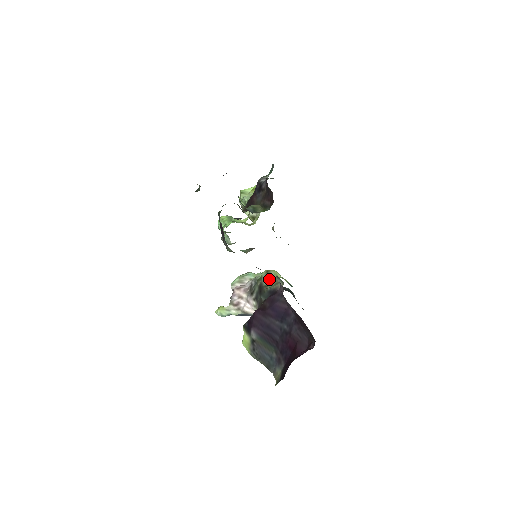
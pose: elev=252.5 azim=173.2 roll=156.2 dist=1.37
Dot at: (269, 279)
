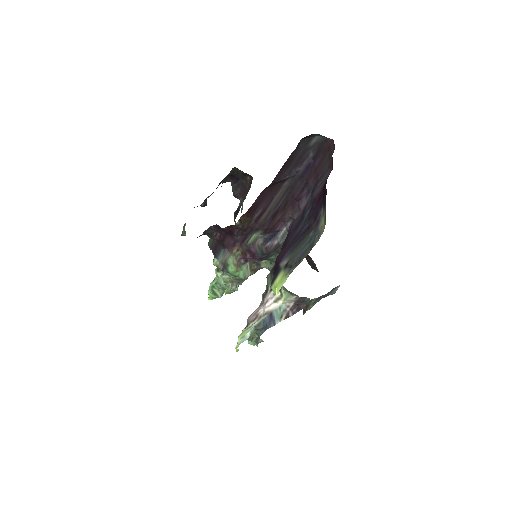
Dot at: occluded
